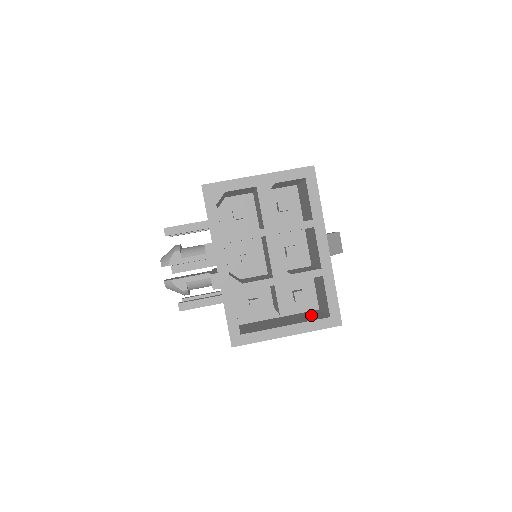
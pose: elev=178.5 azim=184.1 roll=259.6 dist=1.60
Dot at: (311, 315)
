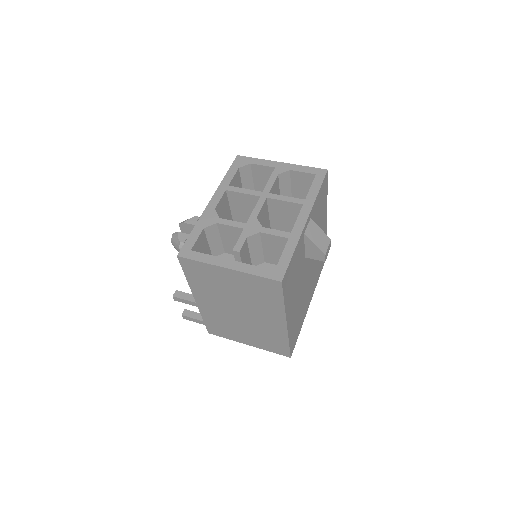
Dot at: occluded
